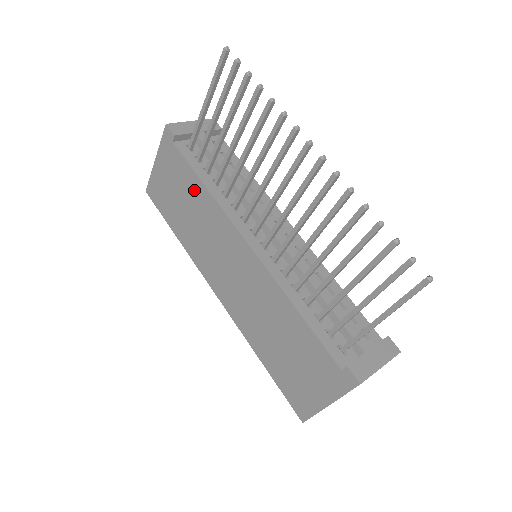
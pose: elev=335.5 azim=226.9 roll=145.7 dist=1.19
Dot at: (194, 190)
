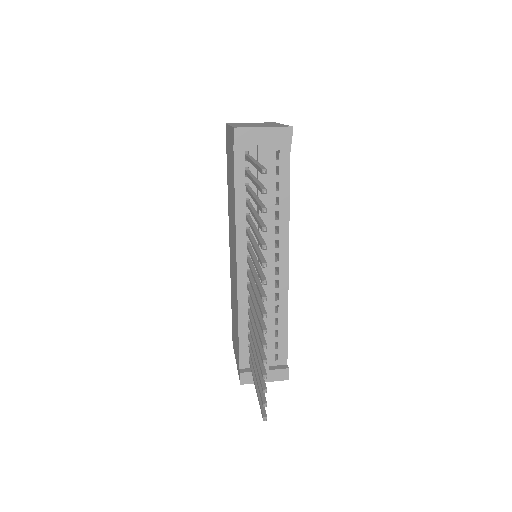
Dot at: (233, 190)
